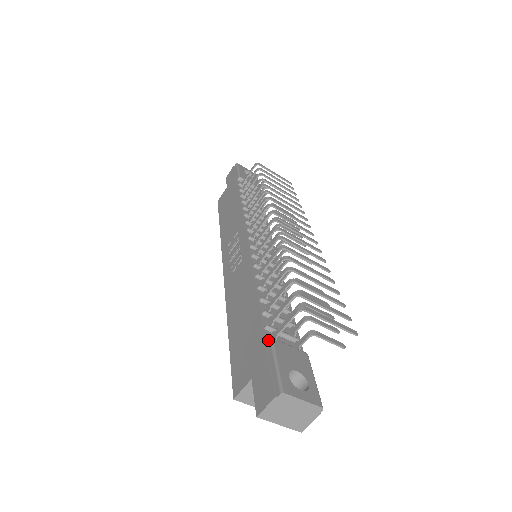
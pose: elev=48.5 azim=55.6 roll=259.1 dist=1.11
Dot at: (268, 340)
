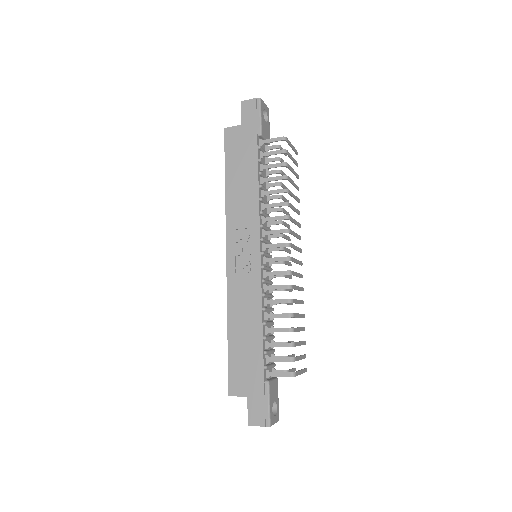
Dot at: (265, 379)
